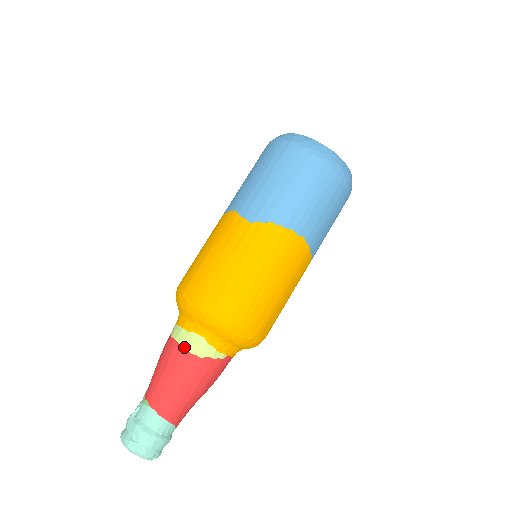
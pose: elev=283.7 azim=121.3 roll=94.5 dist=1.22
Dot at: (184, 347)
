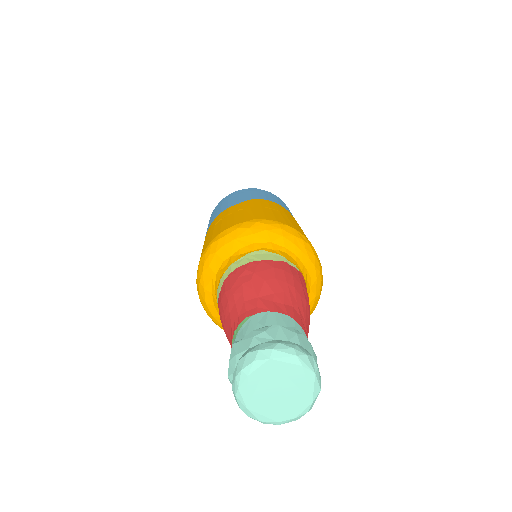
Dot at: (248, 262)
